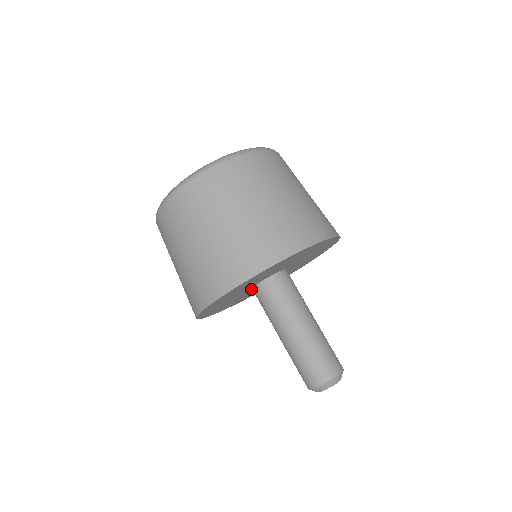
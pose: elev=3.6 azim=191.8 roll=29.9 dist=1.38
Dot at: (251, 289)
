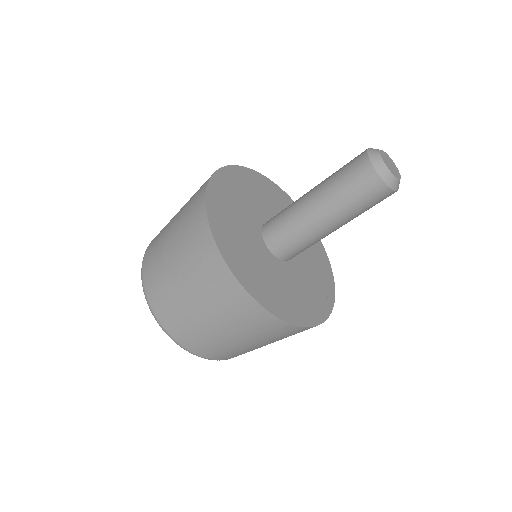
Dot at: (274, 258)
